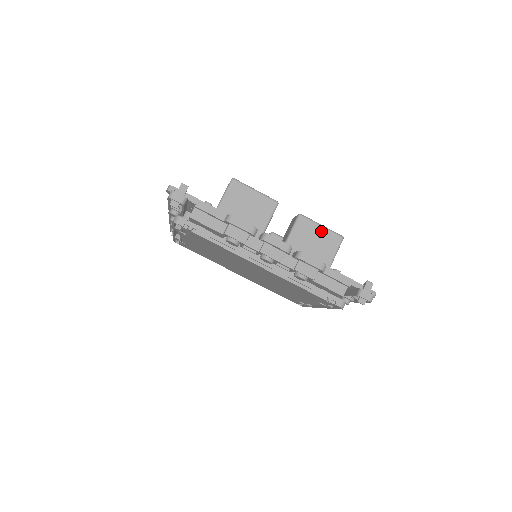
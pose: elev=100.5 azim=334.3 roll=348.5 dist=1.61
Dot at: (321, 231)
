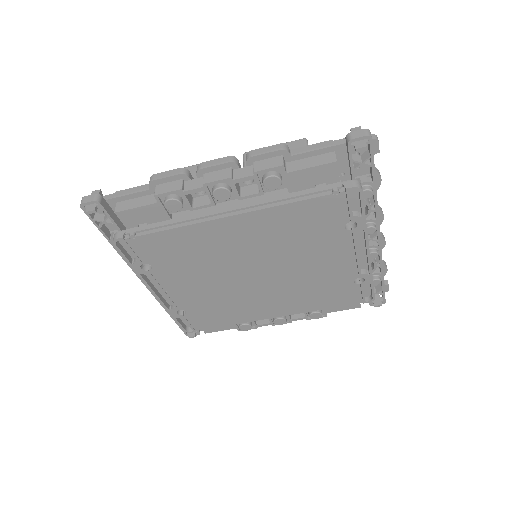
Dot at: occluded
